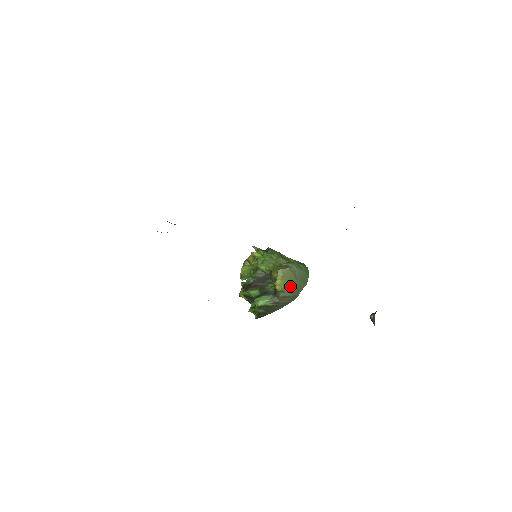
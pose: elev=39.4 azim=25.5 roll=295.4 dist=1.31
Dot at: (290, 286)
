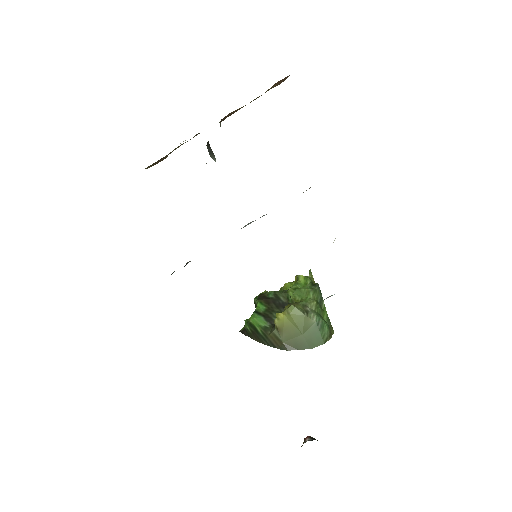
Dot at: (290, 332)
